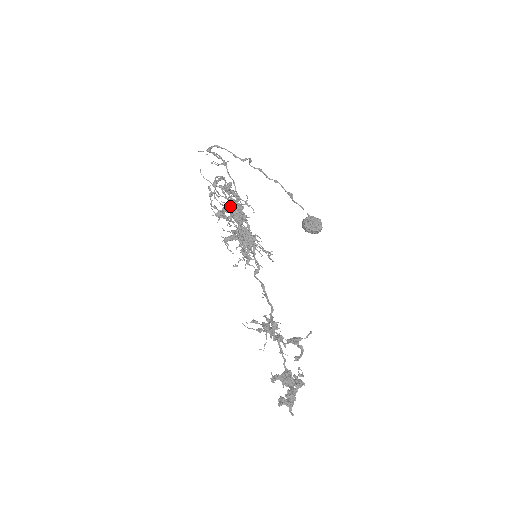
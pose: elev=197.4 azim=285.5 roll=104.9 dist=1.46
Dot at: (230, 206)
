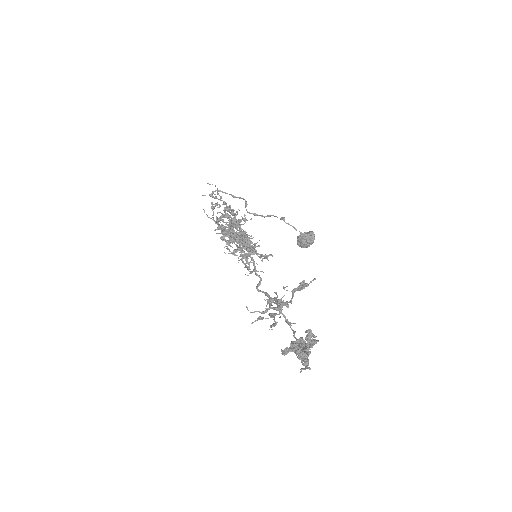
Dot at: (230, 230)
